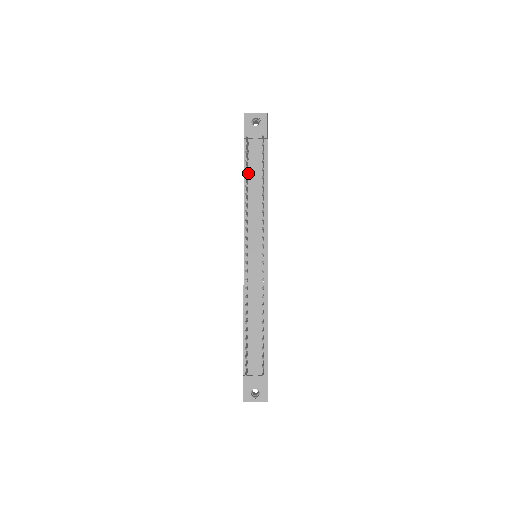
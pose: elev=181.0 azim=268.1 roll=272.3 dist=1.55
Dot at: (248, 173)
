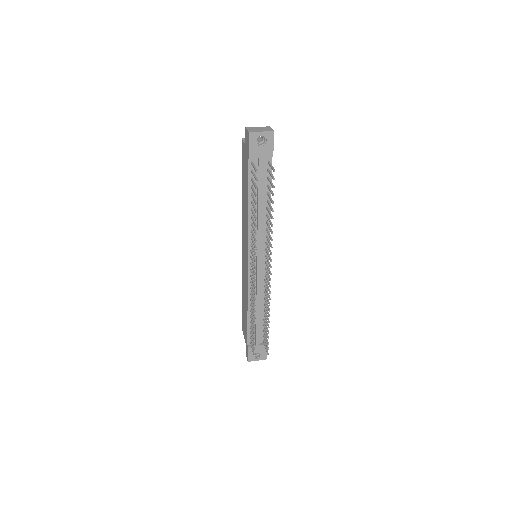
Dot at: (252, 192)
